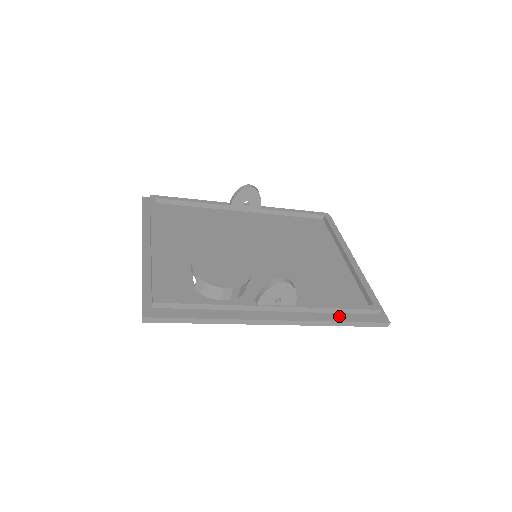
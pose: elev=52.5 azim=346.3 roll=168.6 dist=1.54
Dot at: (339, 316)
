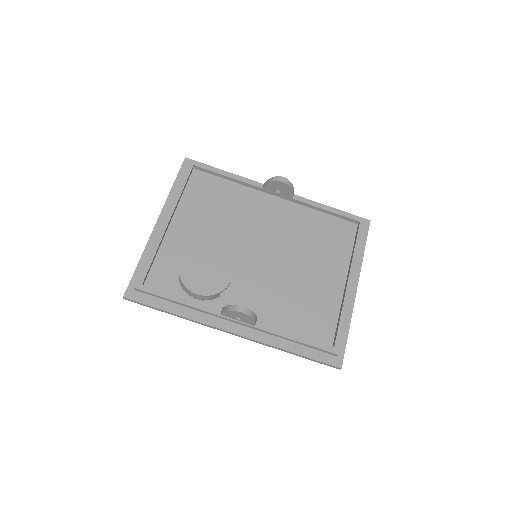
Dot at: (294, 346)
